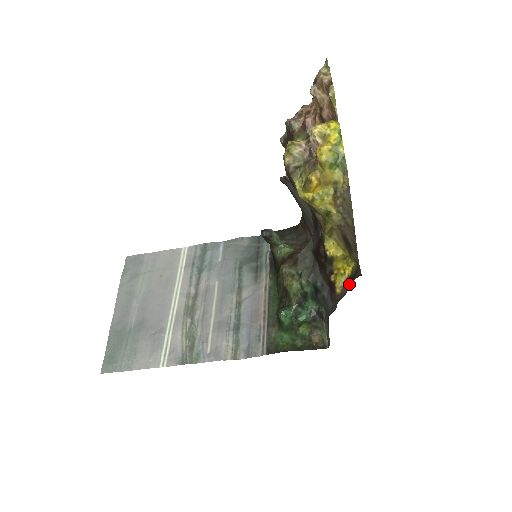
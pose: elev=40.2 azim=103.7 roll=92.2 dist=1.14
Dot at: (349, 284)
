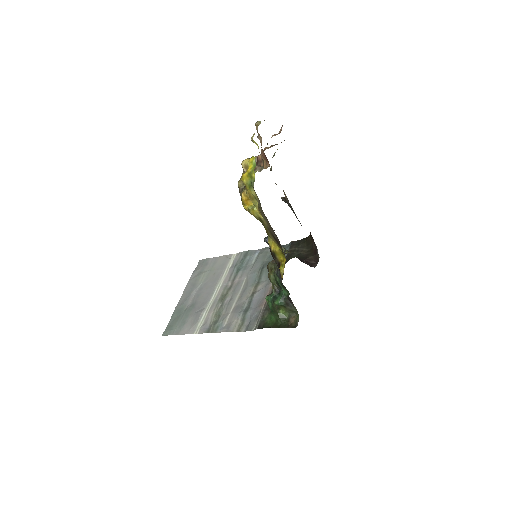
Dot at: occluded
